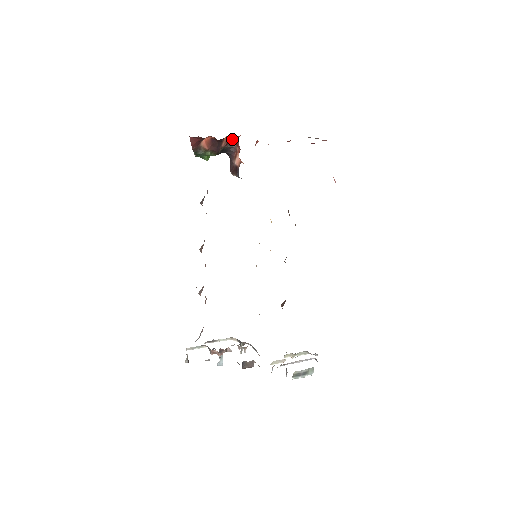
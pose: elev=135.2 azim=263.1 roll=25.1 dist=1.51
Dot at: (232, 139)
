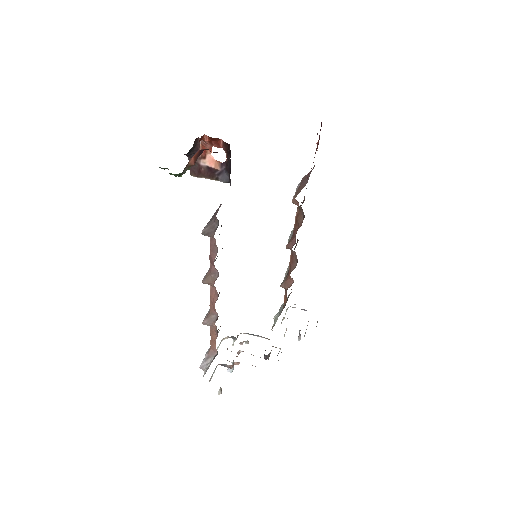
Dot at: occluded
